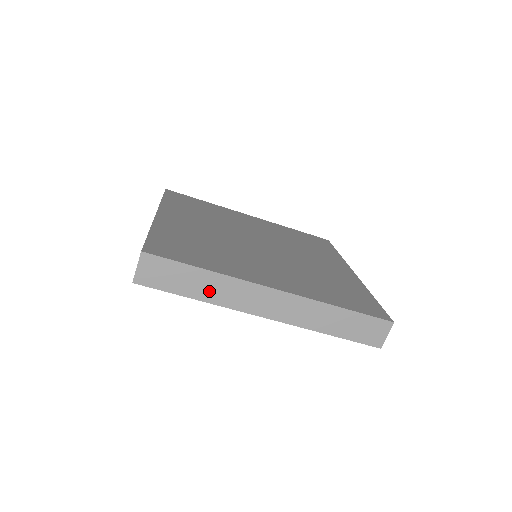
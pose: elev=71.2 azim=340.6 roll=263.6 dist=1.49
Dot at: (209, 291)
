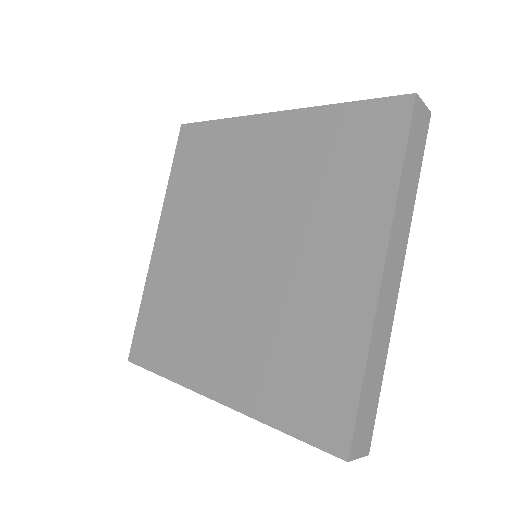
Dot at: occluded
